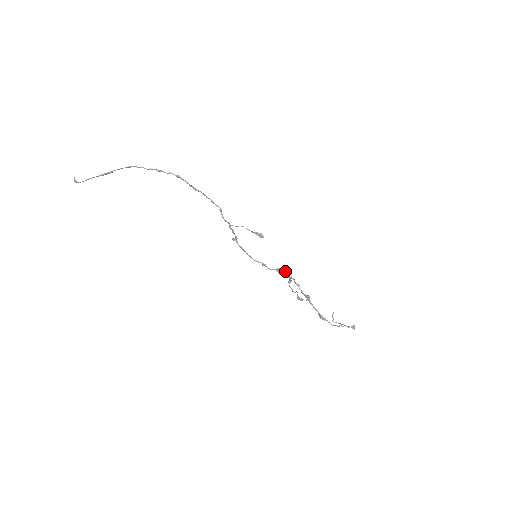
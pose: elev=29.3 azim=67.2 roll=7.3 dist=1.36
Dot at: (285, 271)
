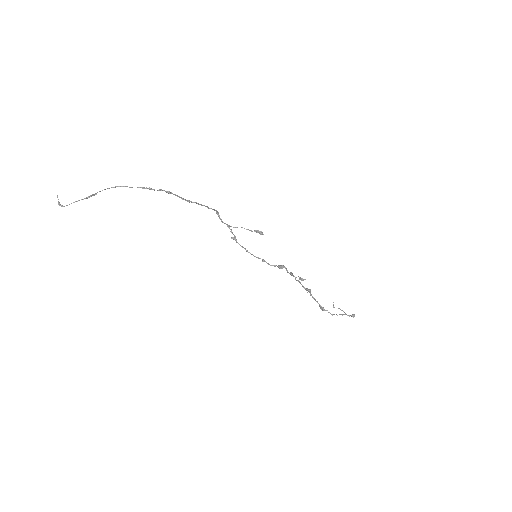
Dot at: (286, 268)
